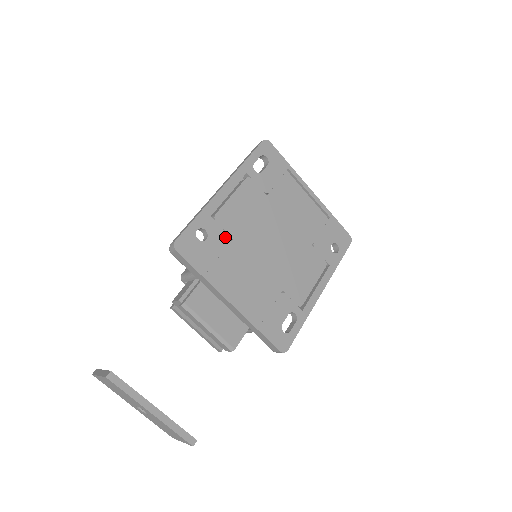
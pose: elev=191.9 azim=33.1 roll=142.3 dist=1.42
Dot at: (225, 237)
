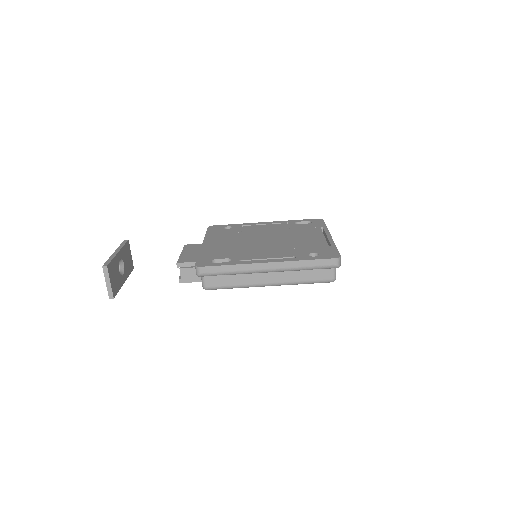
Dot at: (239, 231)
